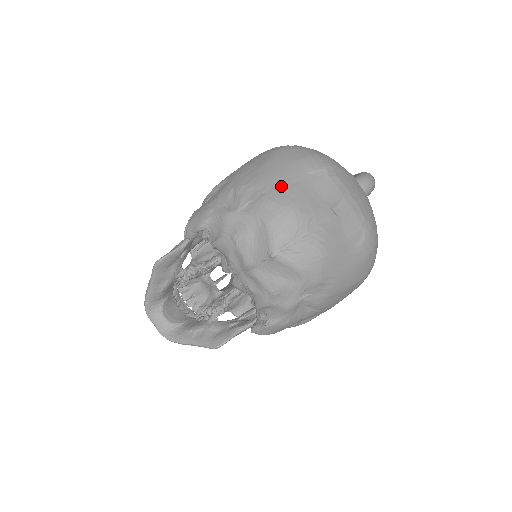
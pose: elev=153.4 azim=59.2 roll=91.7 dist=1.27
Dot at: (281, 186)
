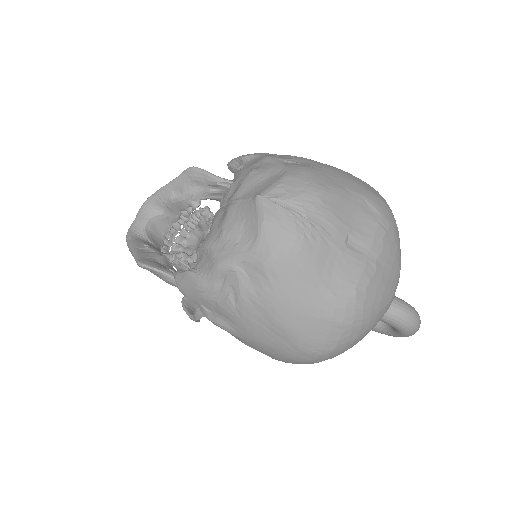
Dot at: (332, 177)
